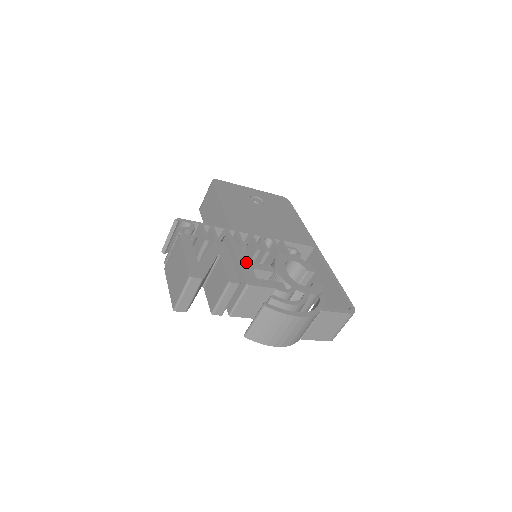
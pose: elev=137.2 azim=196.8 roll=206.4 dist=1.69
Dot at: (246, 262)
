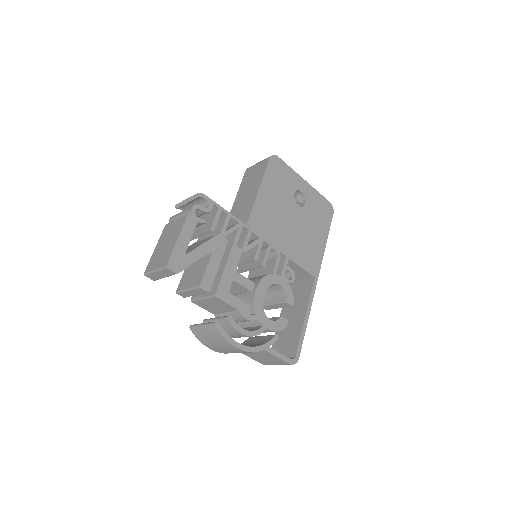
Dot at: (232, 270)
